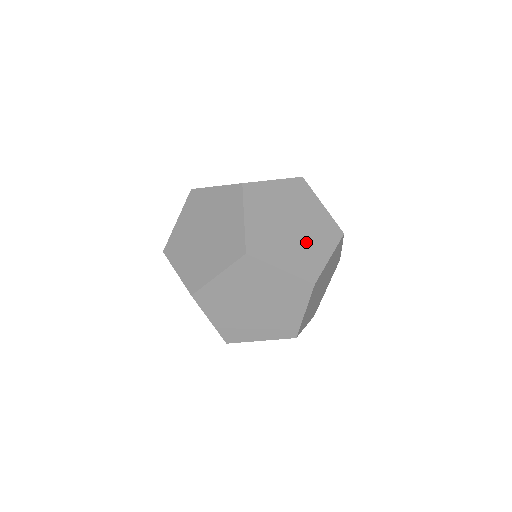
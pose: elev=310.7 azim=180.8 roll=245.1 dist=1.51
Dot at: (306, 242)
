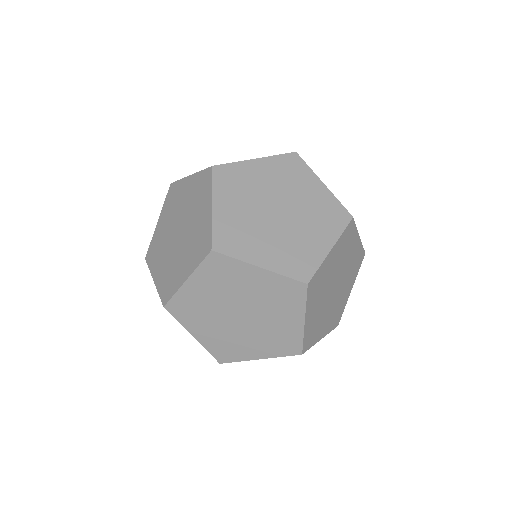
Dot at: (297, 231)
